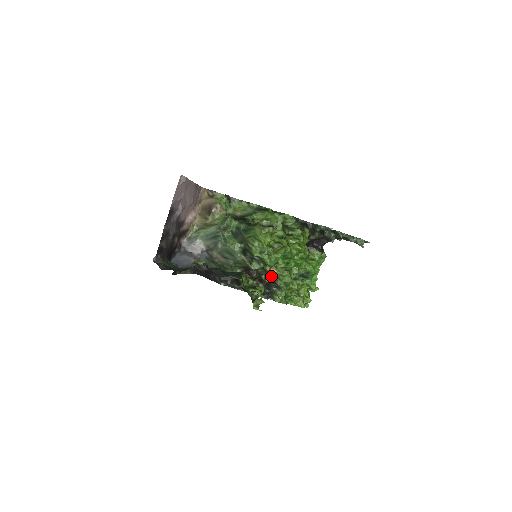
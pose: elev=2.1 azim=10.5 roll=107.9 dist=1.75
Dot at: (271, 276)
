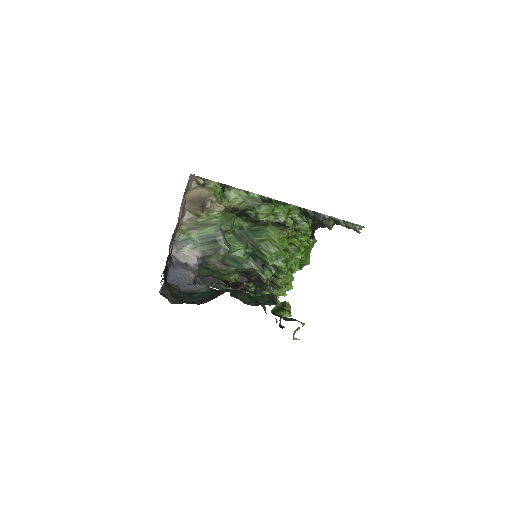
Dot at: (279, 281)
